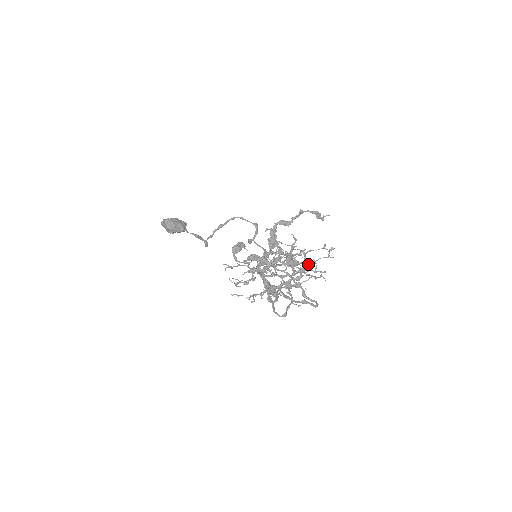
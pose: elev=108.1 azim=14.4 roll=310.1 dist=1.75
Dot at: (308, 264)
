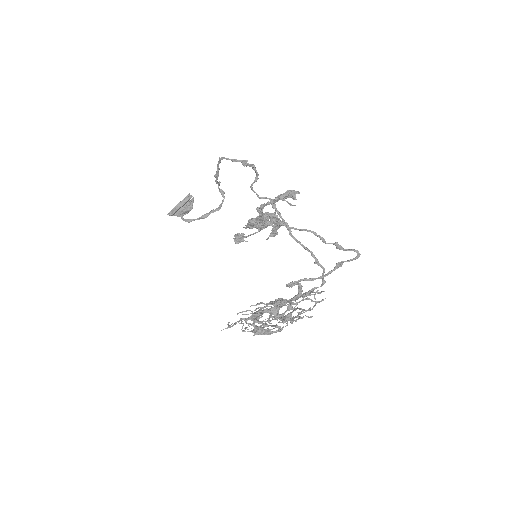
Dot at: (290, 313)
